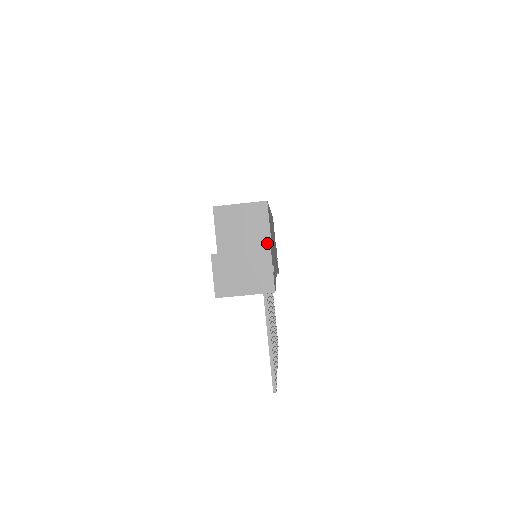
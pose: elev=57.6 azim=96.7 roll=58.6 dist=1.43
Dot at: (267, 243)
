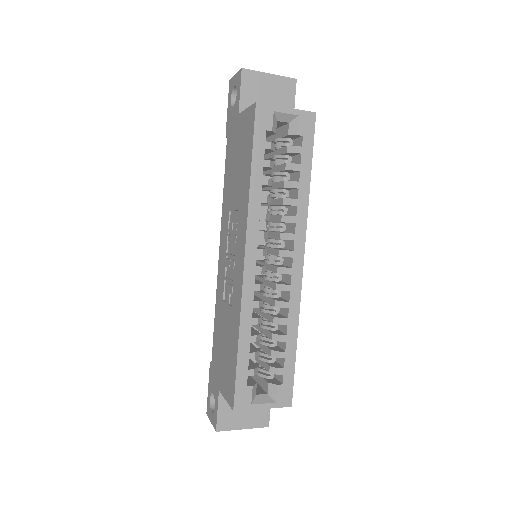
Dot at: occluded
